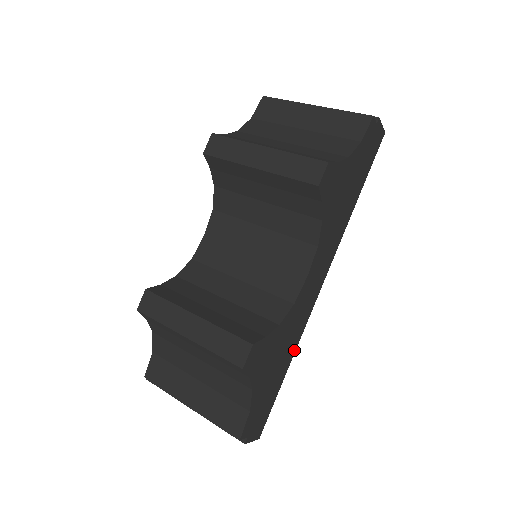
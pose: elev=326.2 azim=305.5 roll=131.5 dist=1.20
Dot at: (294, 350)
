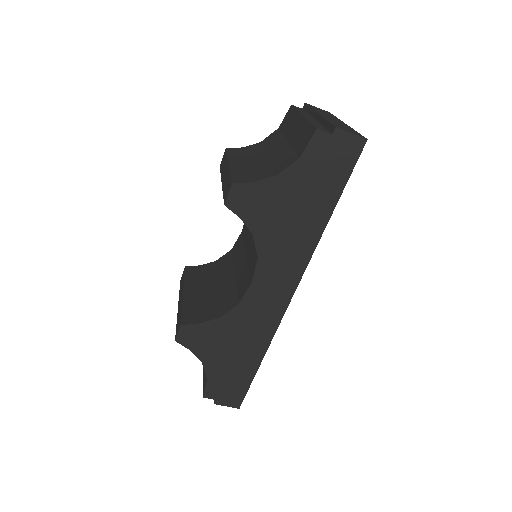
Dot at: (265, 346)
